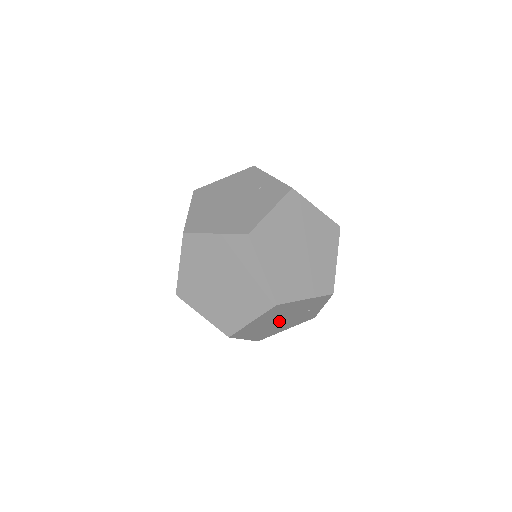
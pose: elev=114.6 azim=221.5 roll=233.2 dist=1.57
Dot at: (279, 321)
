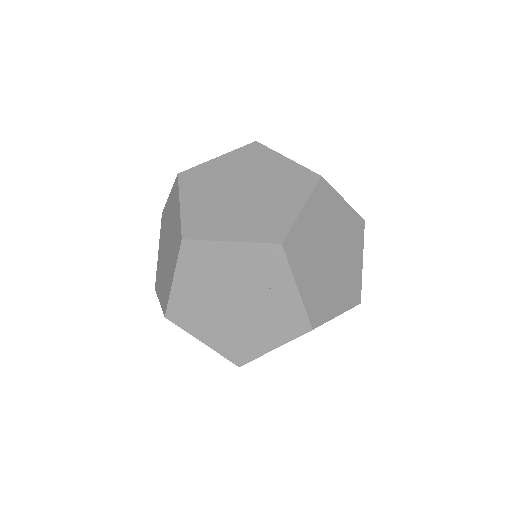
Dot at: (232, 305)
